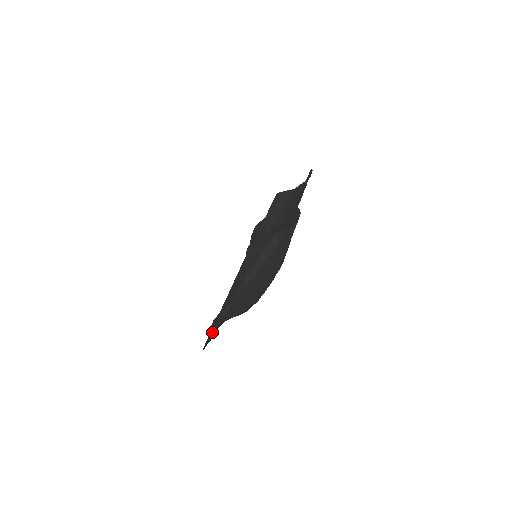
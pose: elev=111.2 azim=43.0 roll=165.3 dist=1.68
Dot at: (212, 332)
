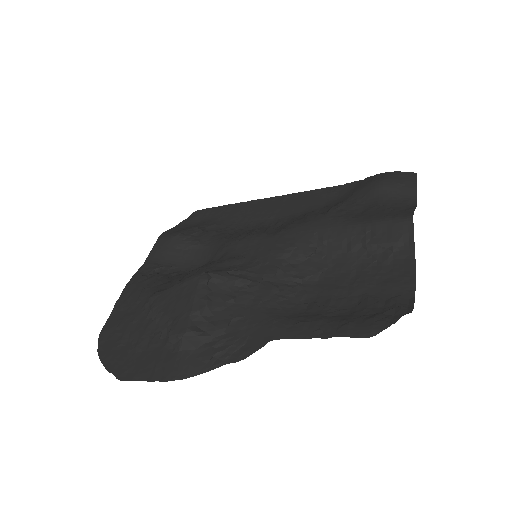
Dot at: (211, 212)
